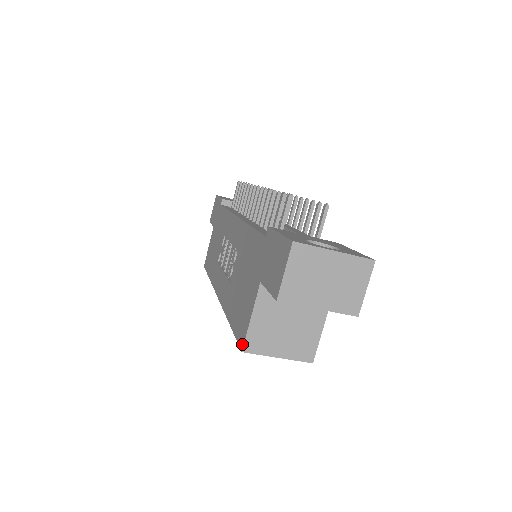
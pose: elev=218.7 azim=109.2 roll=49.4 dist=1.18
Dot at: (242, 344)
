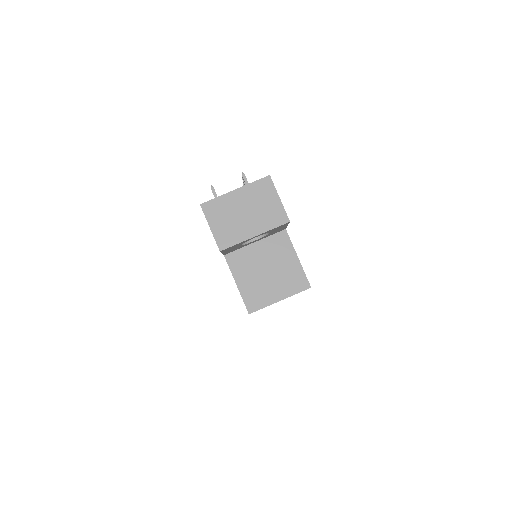
Dot at: occluded
